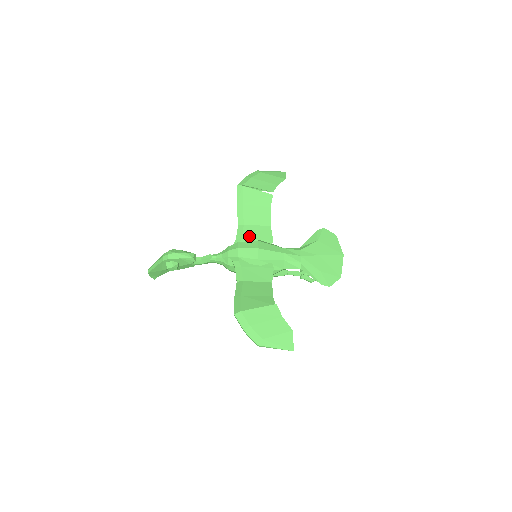
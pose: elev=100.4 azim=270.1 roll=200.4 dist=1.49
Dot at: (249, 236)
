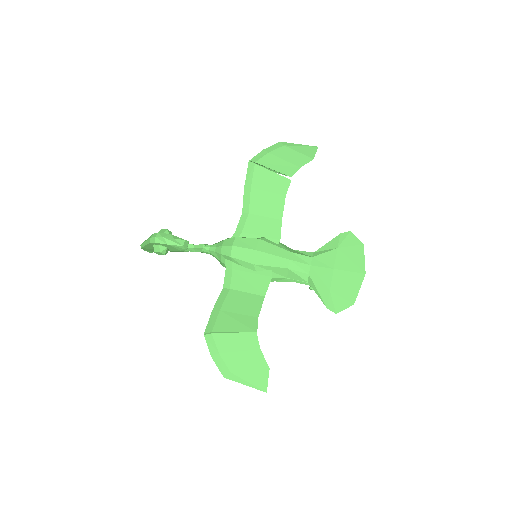
Dot at: (252, 230)
